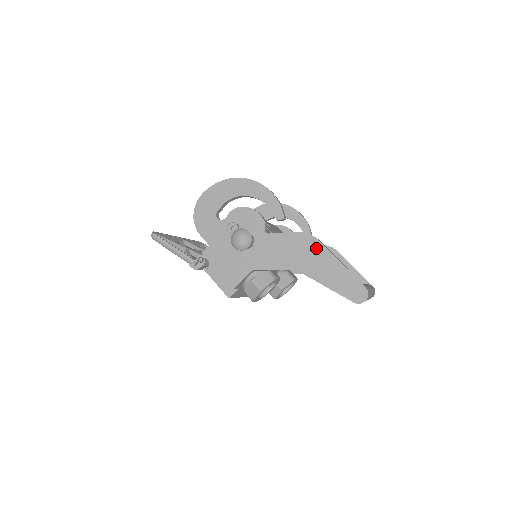
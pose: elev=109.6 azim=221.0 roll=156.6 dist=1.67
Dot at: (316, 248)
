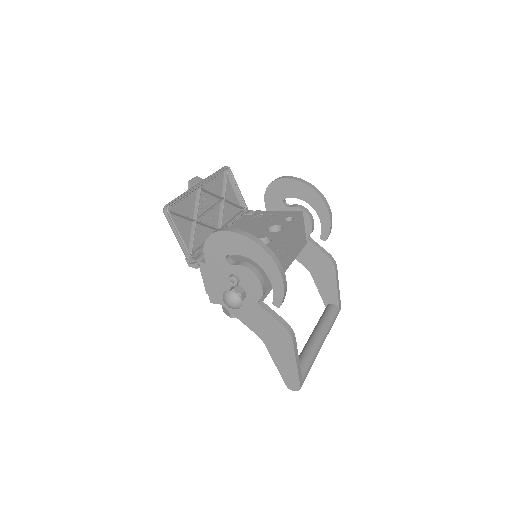
Dot at: (287, 343)
